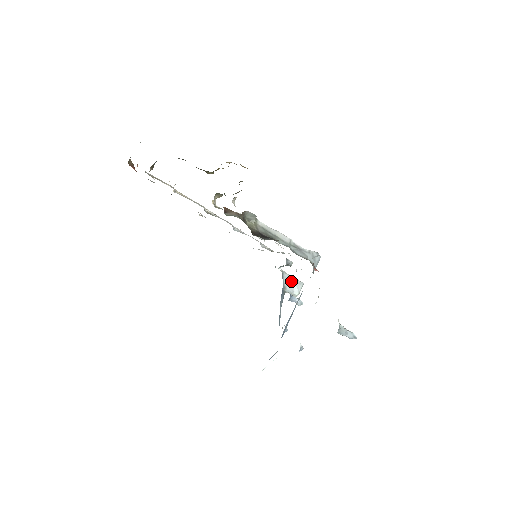
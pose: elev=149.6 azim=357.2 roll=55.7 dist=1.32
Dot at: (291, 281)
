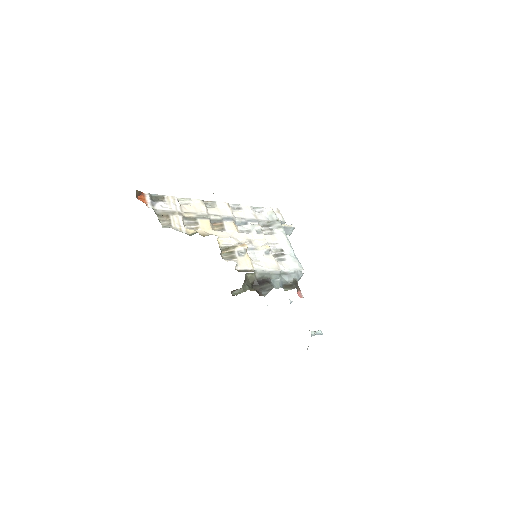
Dot at: (285, 229)
